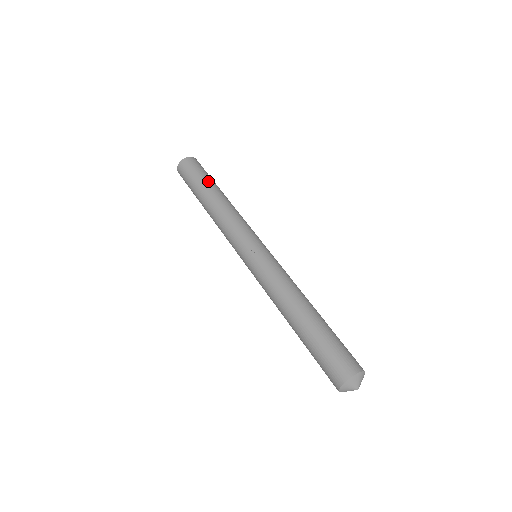
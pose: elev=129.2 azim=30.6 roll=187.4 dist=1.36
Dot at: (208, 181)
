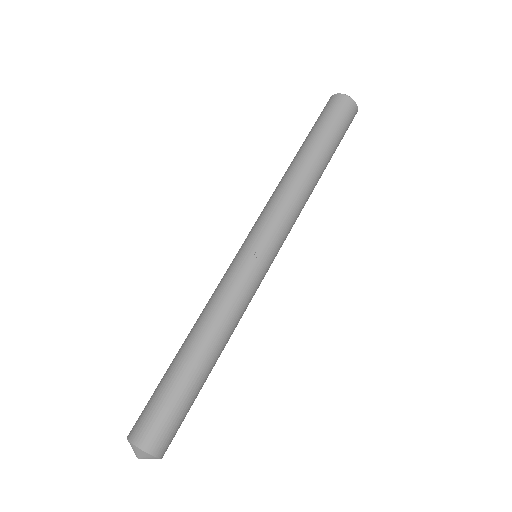
Dot at: (328, 143)
